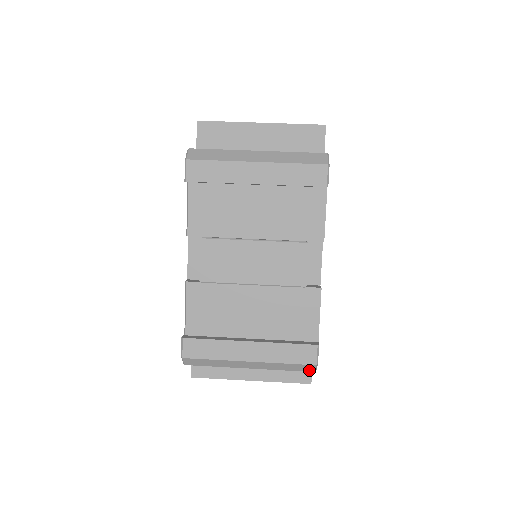
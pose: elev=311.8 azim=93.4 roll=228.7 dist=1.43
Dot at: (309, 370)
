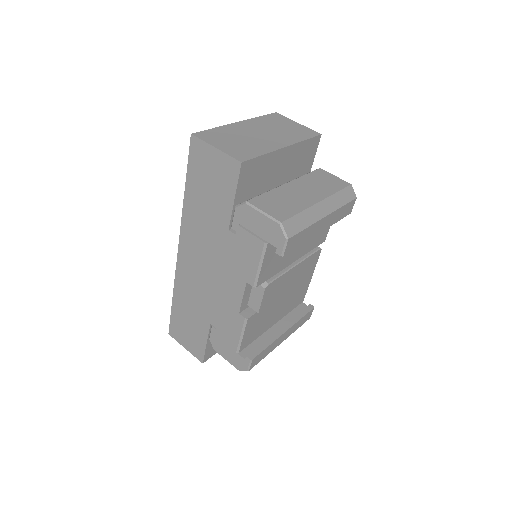
Dot at: occluded
